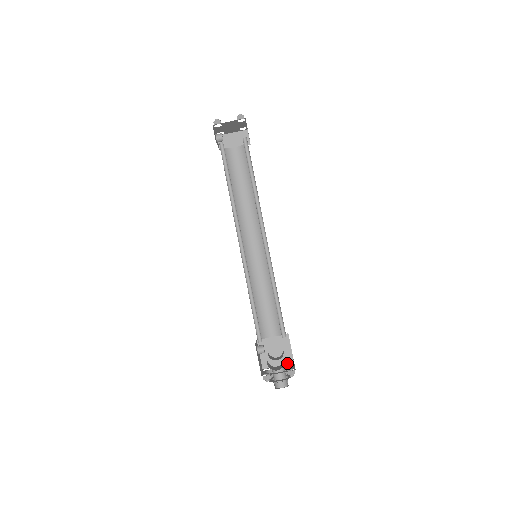
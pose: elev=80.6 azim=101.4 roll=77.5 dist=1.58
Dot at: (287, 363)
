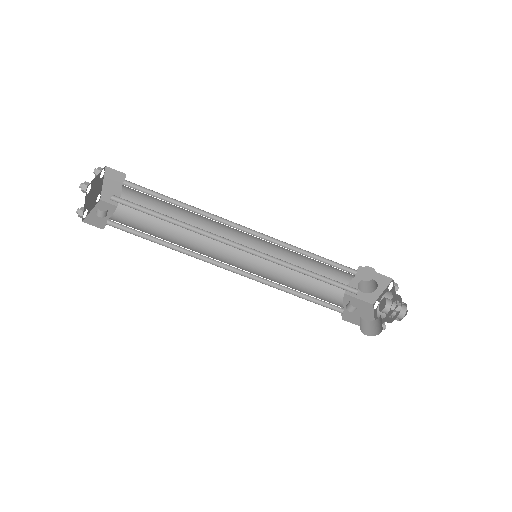
Dot at: (387, 284)
